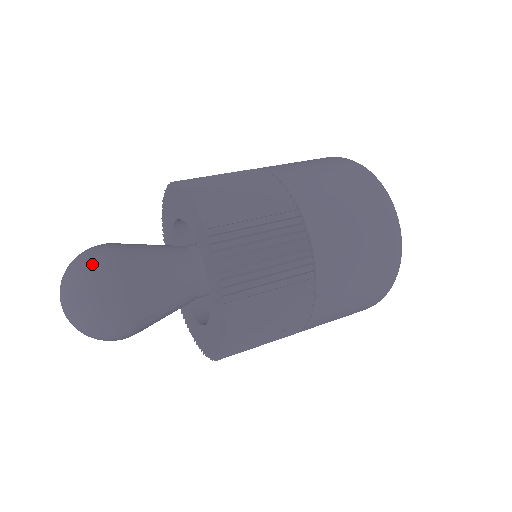
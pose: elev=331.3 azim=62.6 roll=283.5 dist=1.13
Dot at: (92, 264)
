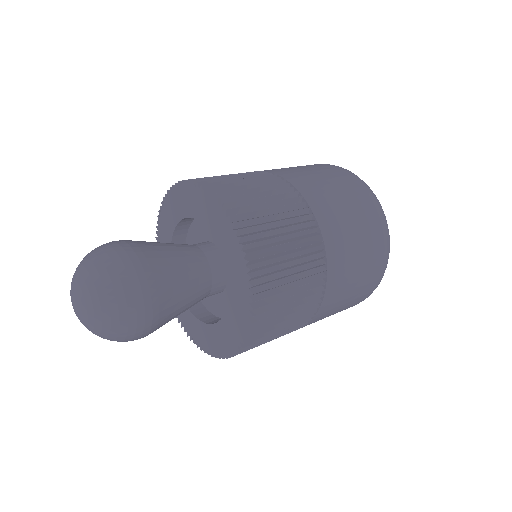
Dot at: (110, 254)
